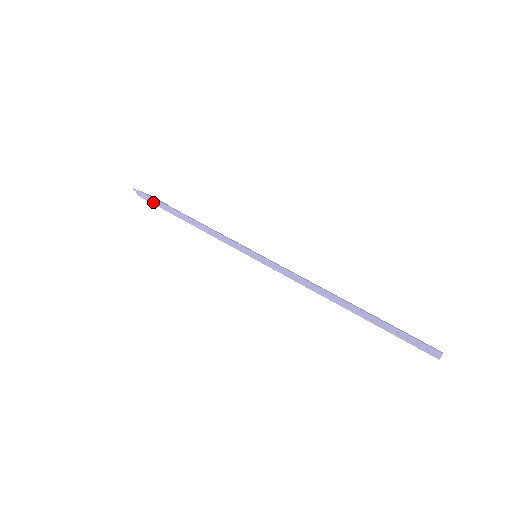
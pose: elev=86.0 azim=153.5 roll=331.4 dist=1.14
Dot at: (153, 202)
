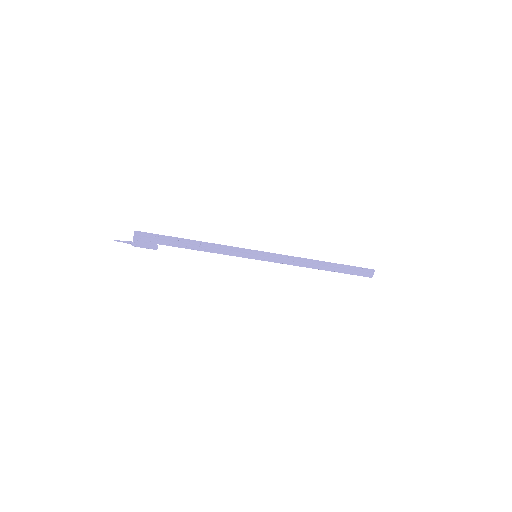
Dot at: (154, 238)
